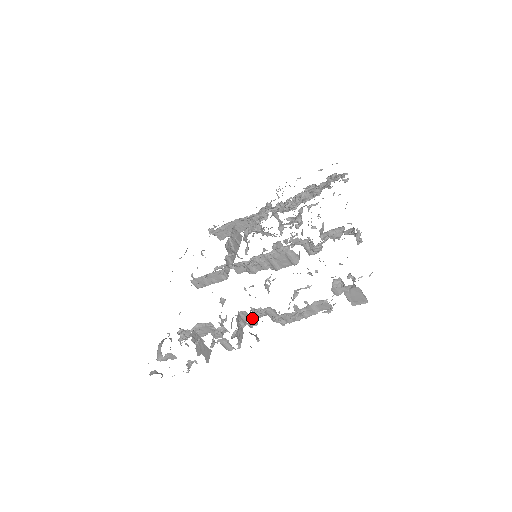
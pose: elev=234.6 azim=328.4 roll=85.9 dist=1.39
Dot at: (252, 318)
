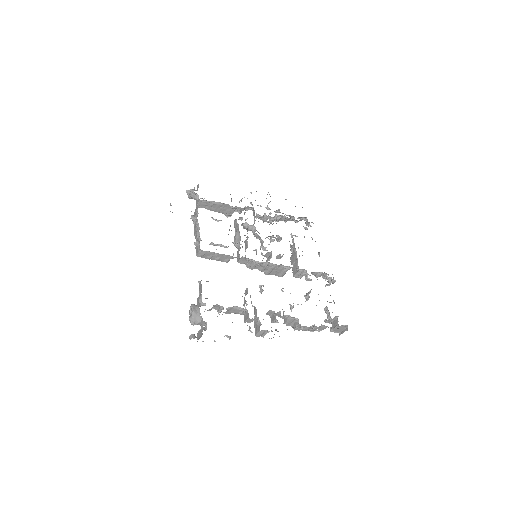
Dot at: occluded
